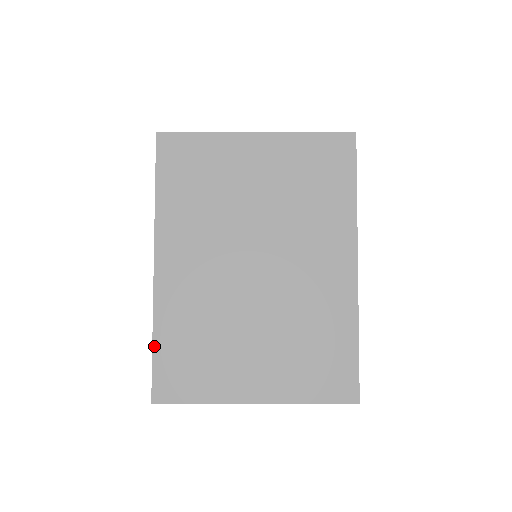
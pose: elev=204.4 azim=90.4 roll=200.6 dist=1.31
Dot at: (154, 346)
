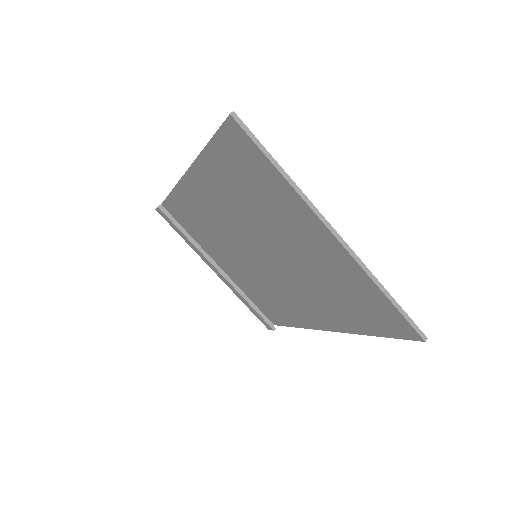
Dot at: occluded
